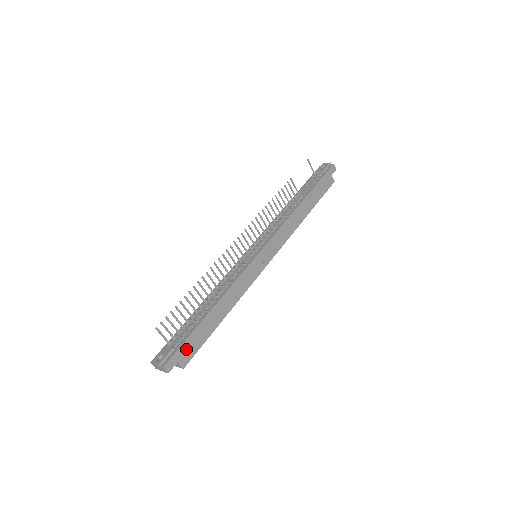
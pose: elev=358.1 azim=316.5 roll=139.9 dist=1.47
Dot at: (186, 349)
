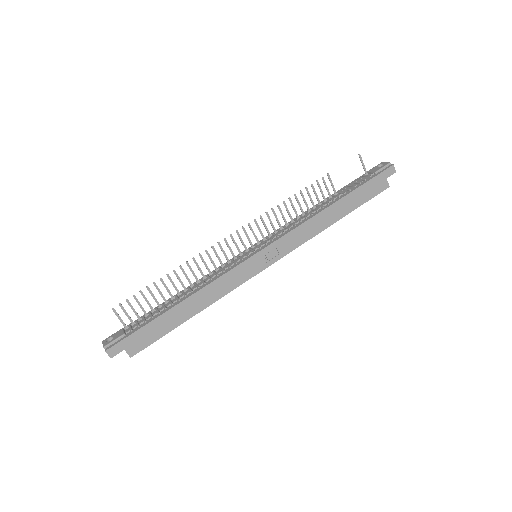
Dot at: (137, 338)
